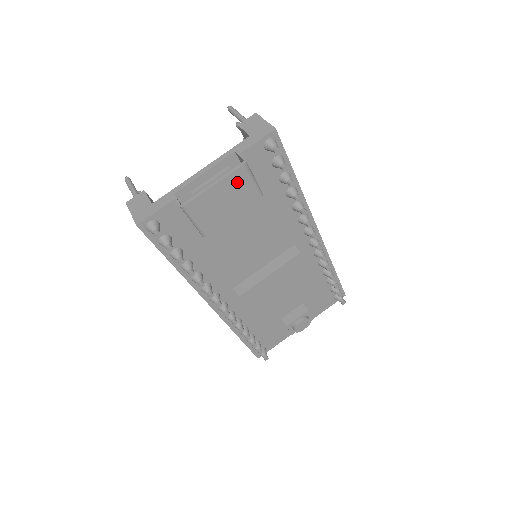
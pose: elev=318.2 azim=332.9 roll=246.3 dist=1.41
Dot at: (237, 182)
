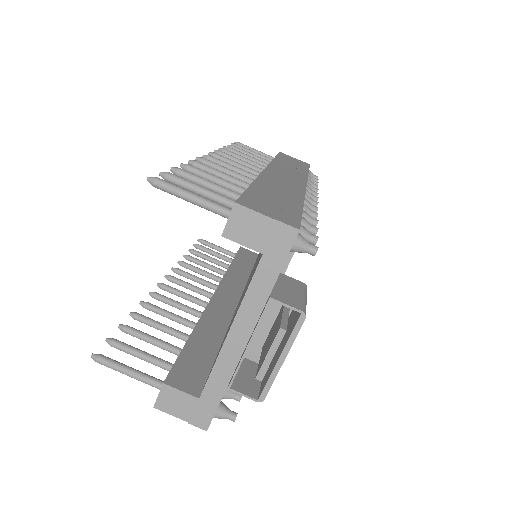
Dot at: occluded
